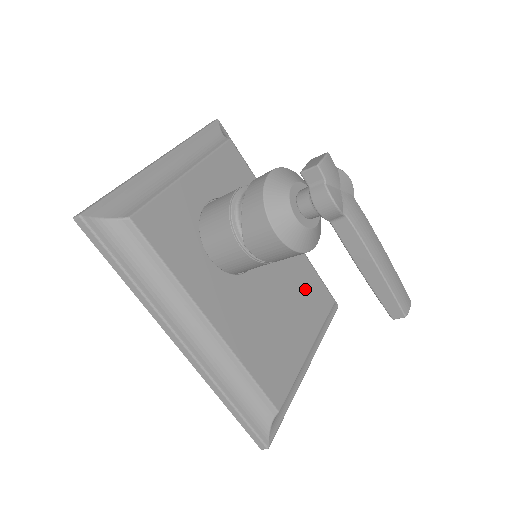
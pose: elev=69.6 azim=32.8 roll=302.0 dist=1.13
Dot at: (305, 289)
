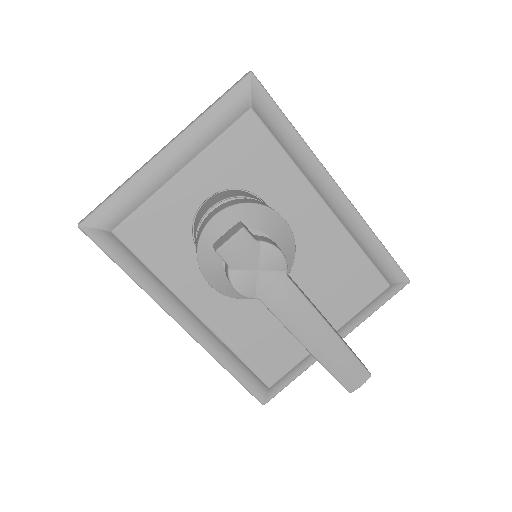
Dot at: (339, 276)
